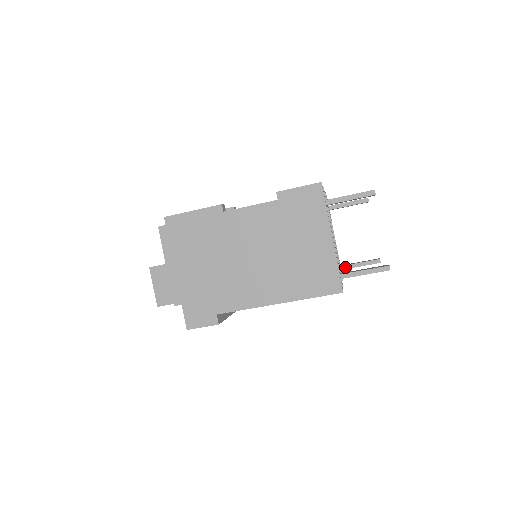
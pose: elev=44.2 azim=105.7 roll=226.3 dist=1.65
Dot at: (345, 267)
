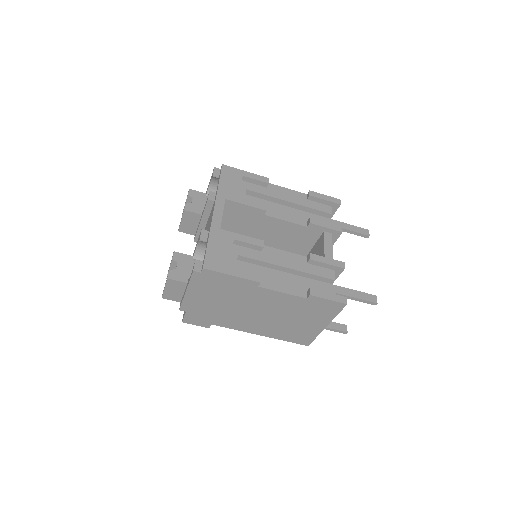
Dot at: occluded
